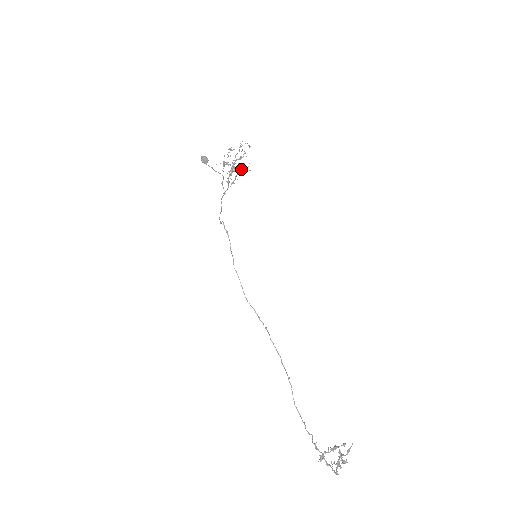
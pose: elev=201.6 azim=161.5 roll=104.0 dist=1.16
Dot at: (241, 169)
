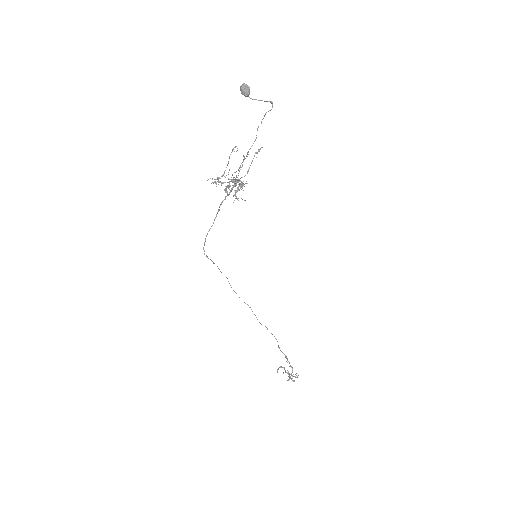
Dot at: (242, 186)
